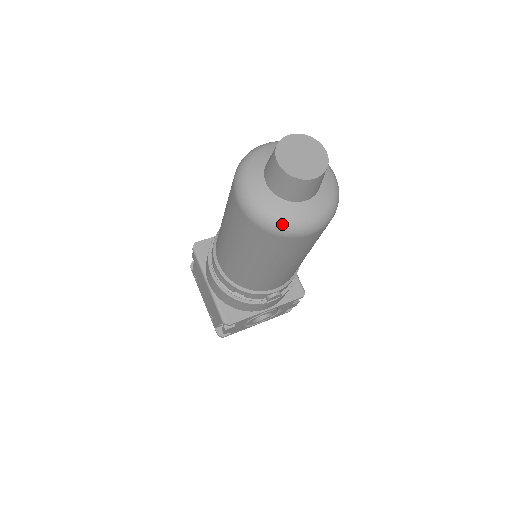
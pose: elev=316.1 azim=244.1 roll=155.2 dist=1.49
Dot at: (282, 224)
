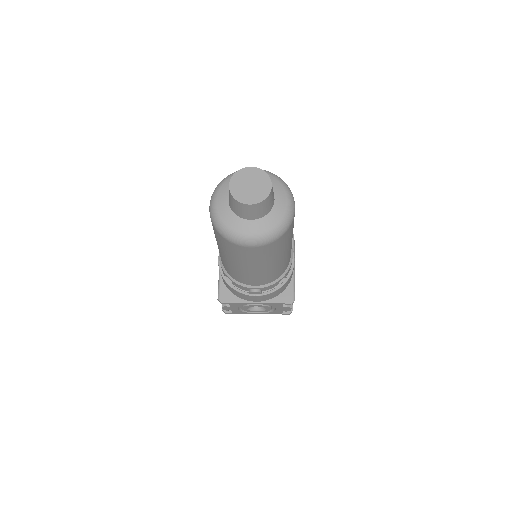
Dot at: (228, 232)
